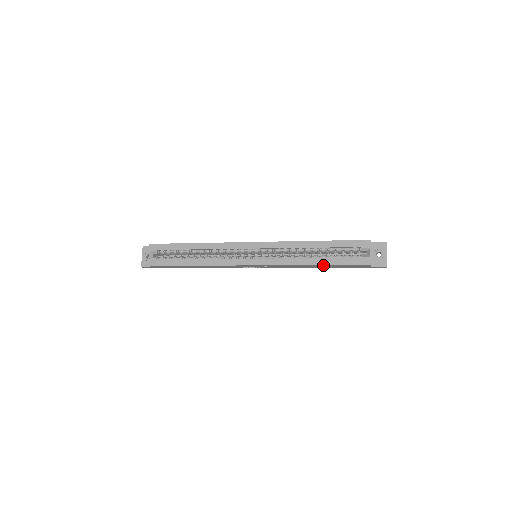
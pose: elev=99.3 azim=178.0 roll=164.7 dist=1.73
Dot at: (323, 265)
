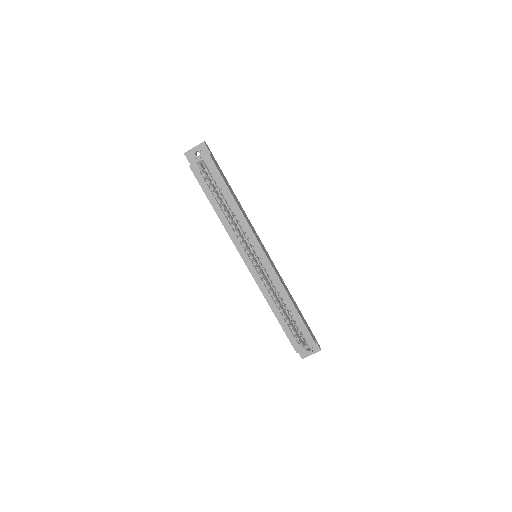
Dot at: (278, 319)
